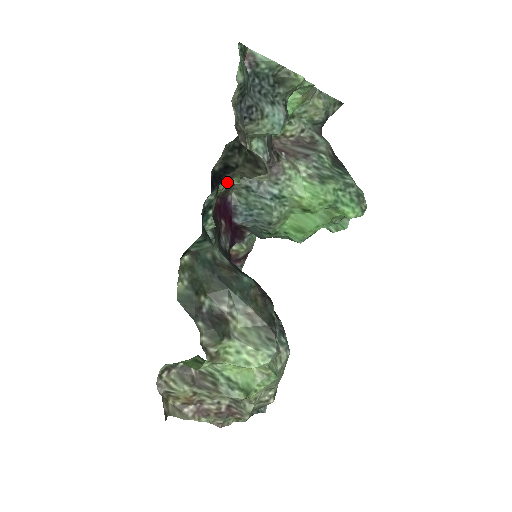
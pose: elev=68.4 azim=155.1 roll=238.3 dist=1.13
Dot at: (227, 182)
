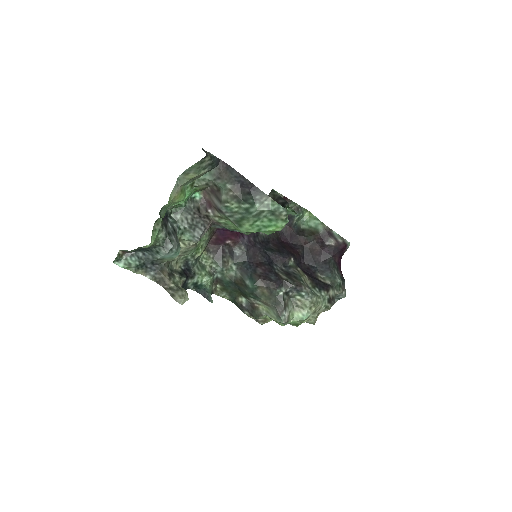
Dot at: (200, 247)
